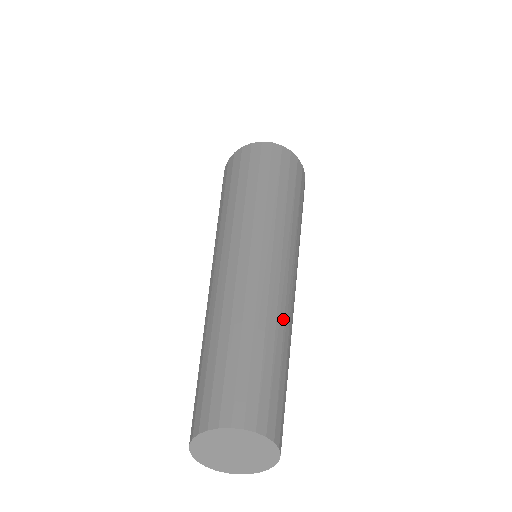
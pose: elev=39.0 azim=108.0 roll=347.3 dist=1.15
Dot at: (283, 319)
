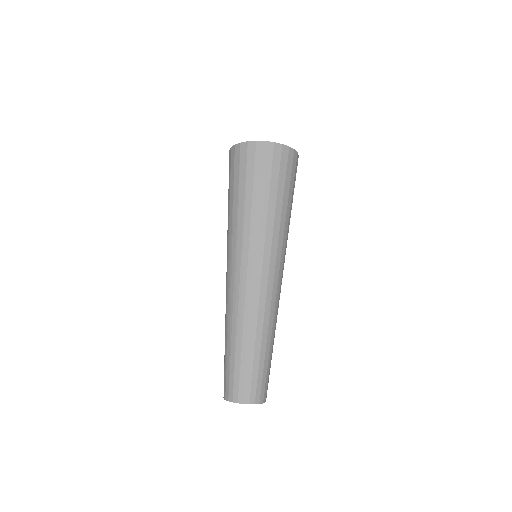
Dot at: occluded
